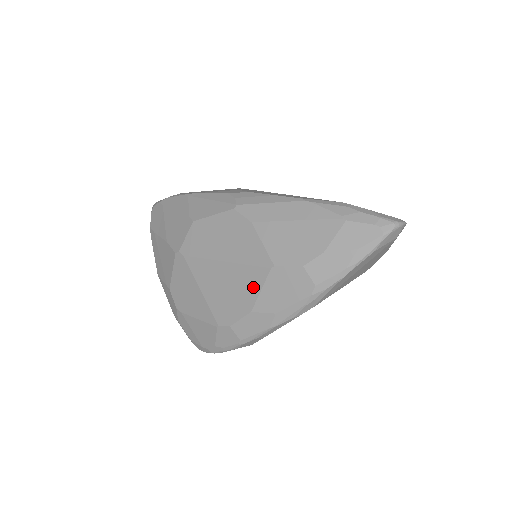
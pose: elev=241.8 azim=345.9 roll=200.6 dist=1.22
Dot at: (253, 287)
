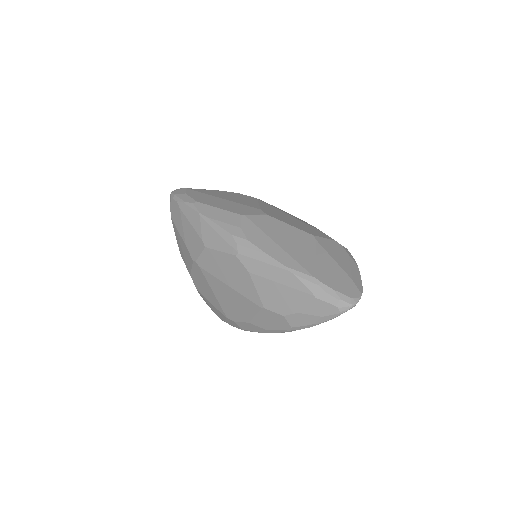
Dot at: (250, 311)
